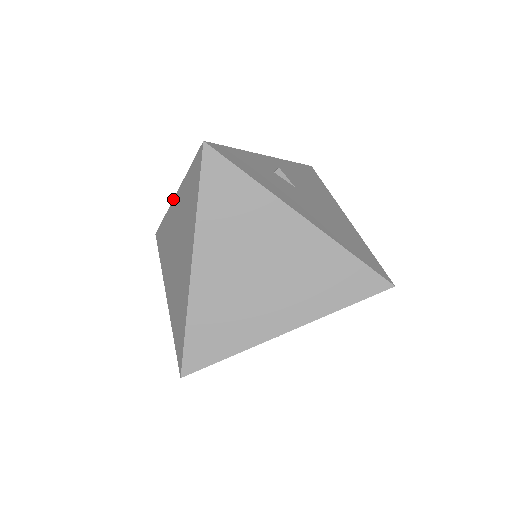
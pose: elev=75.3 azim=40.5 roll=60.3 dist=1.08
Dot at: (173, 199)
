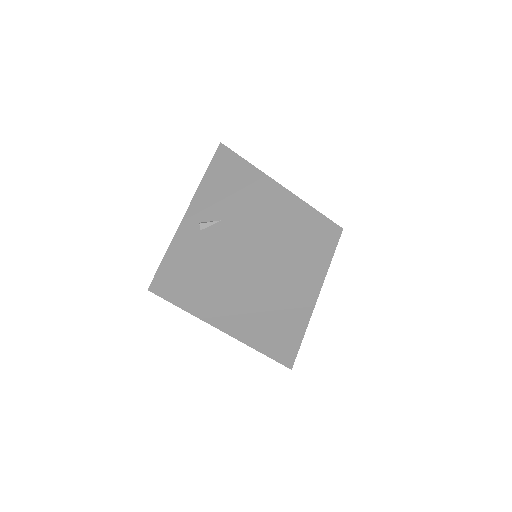
Dot at: occluded
